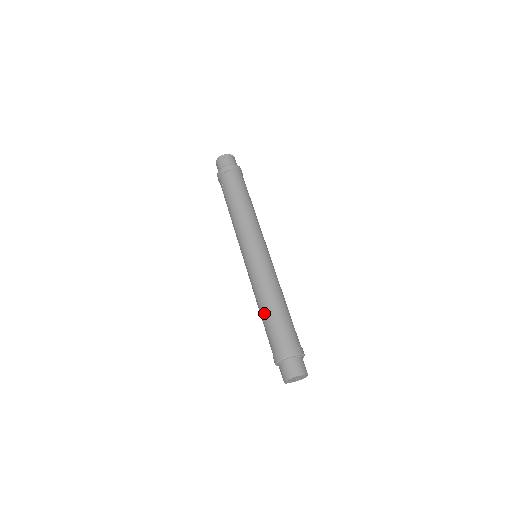
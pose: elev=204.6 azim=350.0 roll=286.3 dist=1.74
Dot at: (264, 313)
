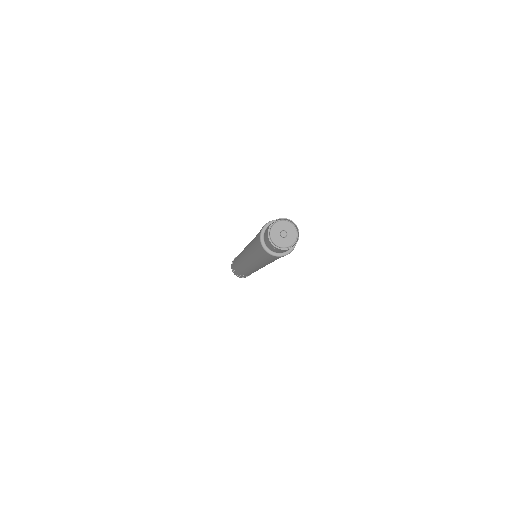
Dot at: (252, 249)
